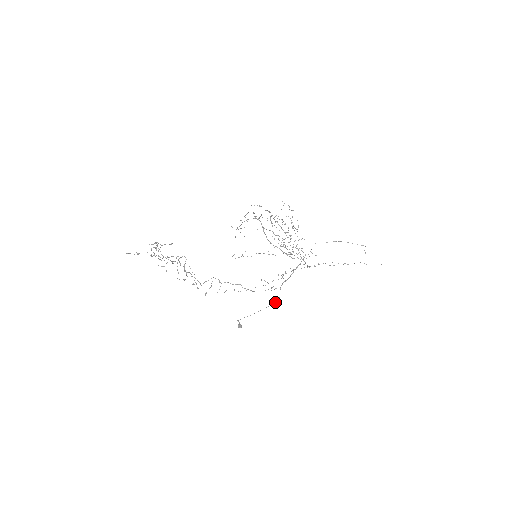
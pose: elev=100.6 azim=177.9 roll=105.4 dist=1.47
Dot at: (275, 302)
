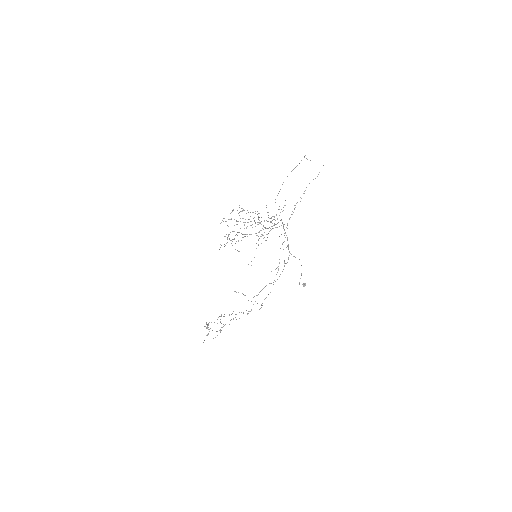
Dot at: occluded
